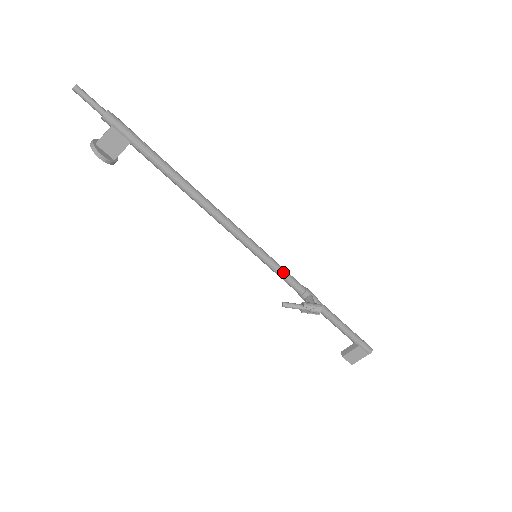
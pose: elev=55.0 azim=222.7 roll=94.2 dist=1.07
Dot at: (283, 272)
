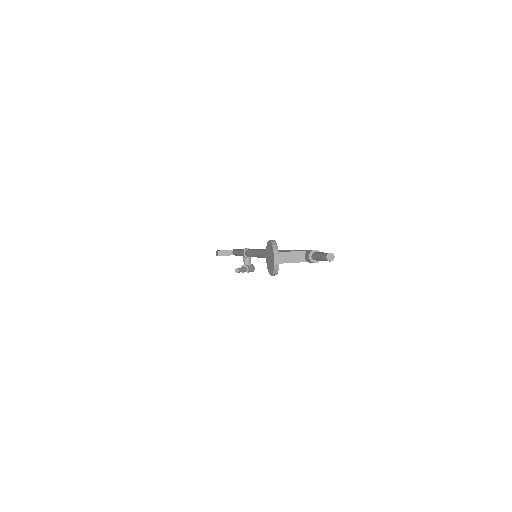
Dot at: occluded
